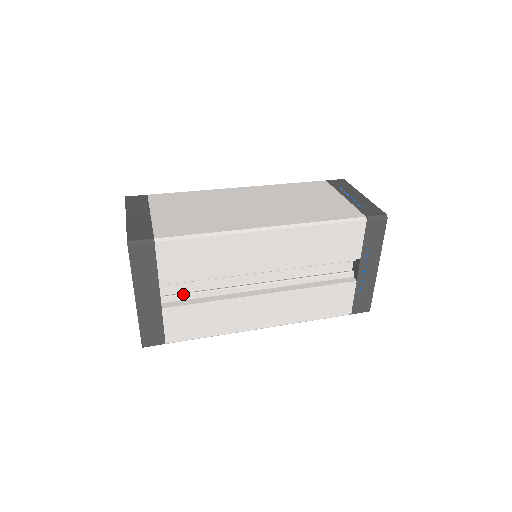
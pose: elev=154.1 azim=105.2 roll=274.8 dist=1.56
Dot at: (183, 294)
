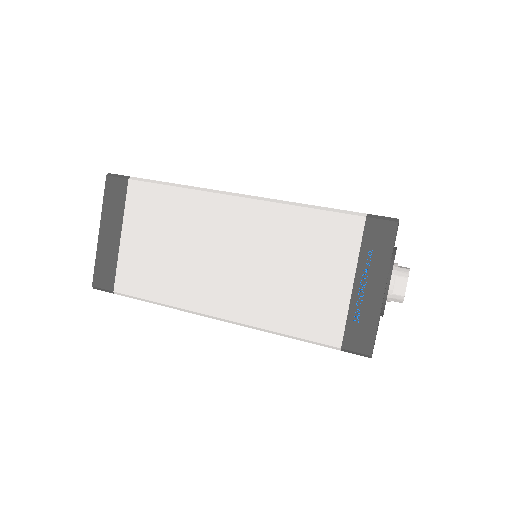
Dot at: occluded
